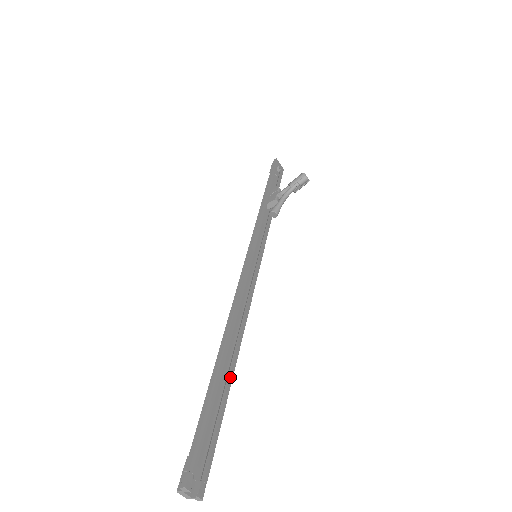
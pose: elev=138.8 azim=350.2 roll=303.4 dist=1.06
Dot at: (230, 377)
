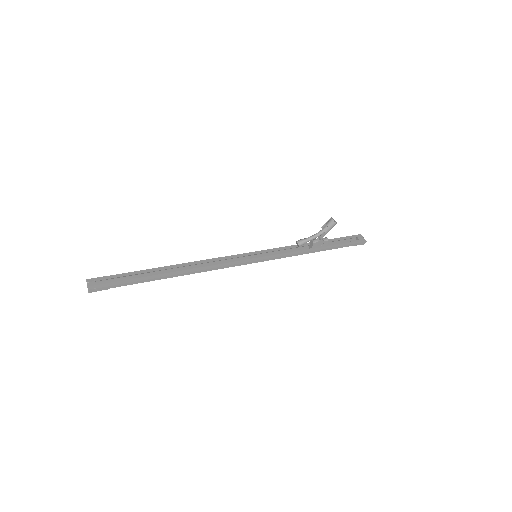
Dot at: (161, 276)
